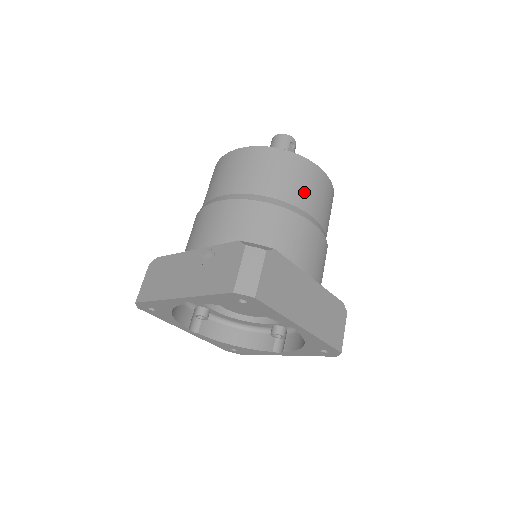
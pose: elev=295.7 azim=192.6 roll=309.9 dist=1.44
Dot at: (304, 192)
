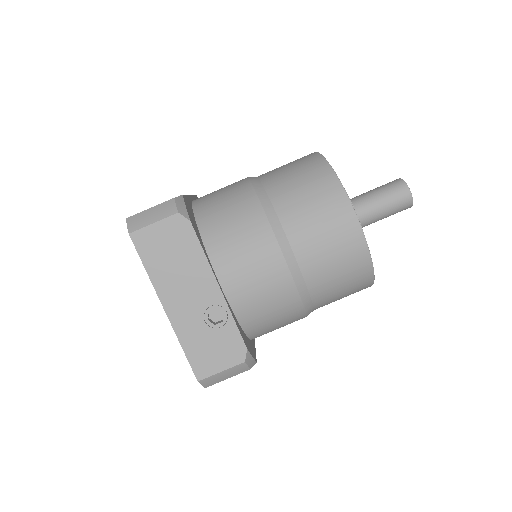
Dot at: occluded
